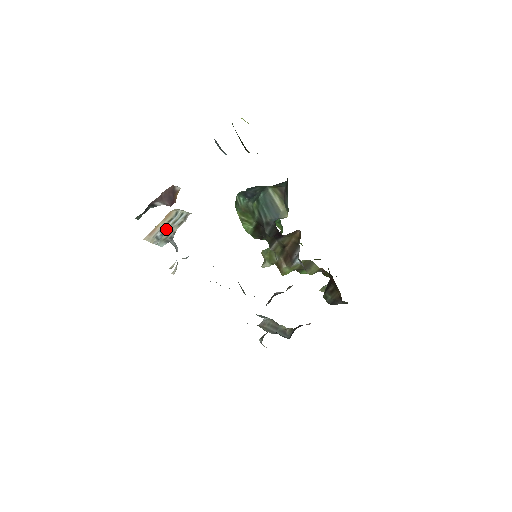
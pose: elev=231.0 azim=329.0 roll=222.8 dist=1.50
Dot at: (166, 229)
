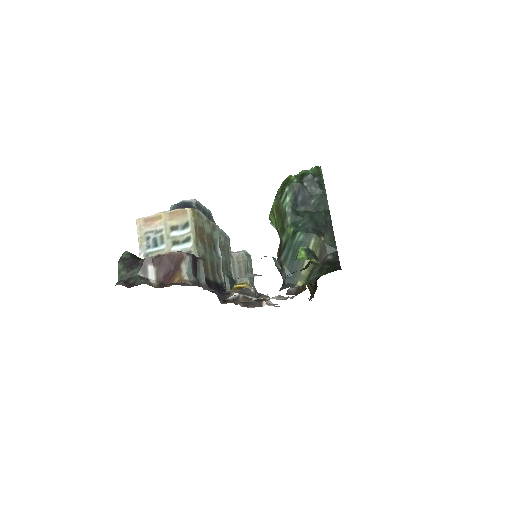
Dot at: (162, 240)
